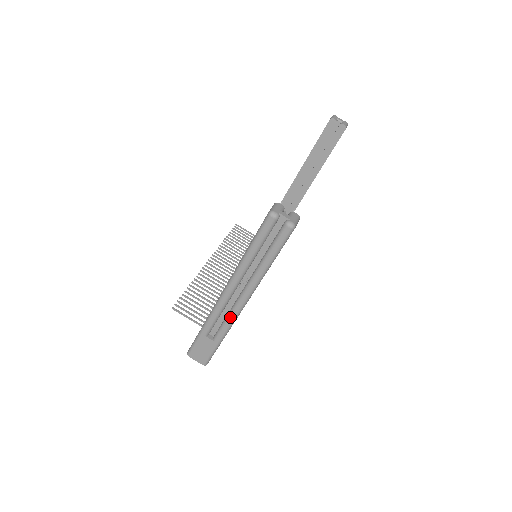
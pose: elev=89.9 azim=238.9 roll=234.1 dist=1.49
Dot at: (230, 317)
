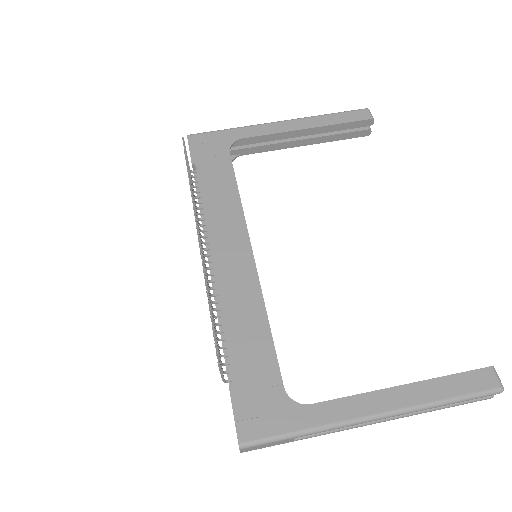
Dot at: (346, 429)
